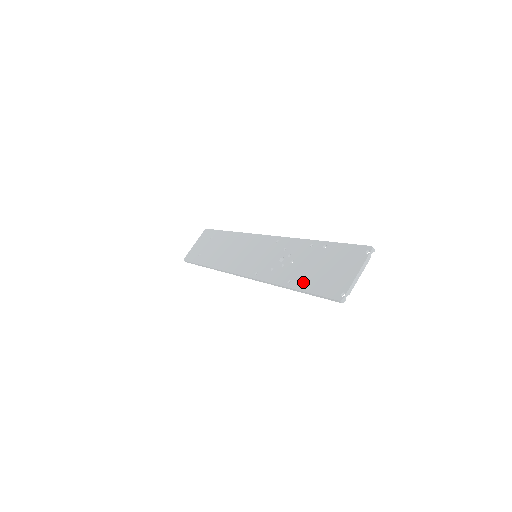
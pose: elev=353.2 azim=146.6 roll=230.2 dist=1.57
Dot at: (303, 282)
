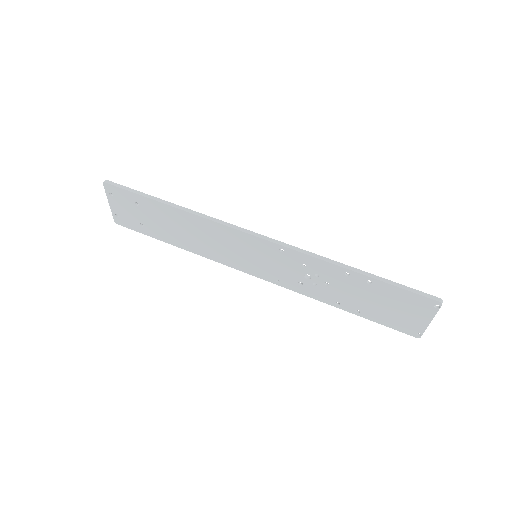
Dot at: (359, 311)
